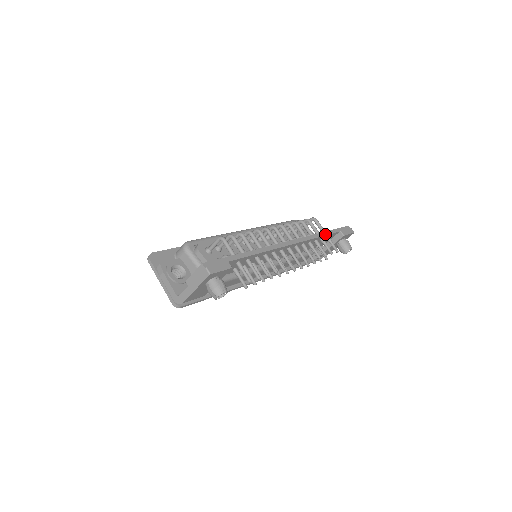
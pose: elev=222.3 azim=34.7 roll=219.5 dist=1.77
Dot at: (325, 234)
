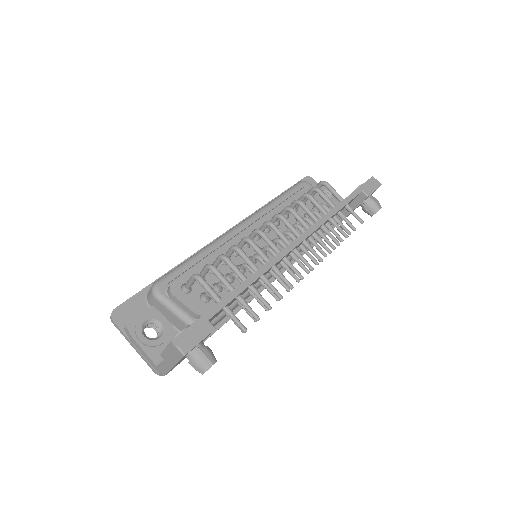
Dot at: (342, 206)
